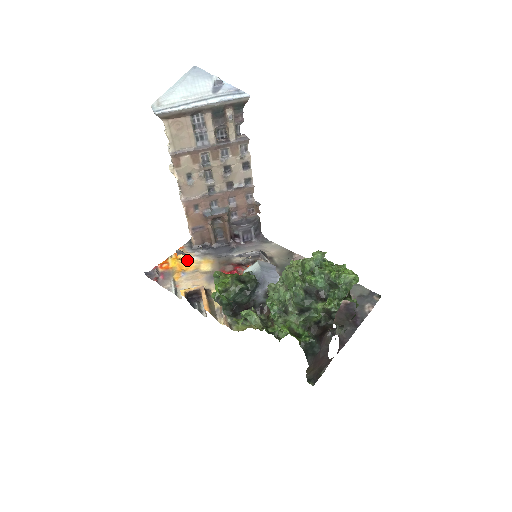
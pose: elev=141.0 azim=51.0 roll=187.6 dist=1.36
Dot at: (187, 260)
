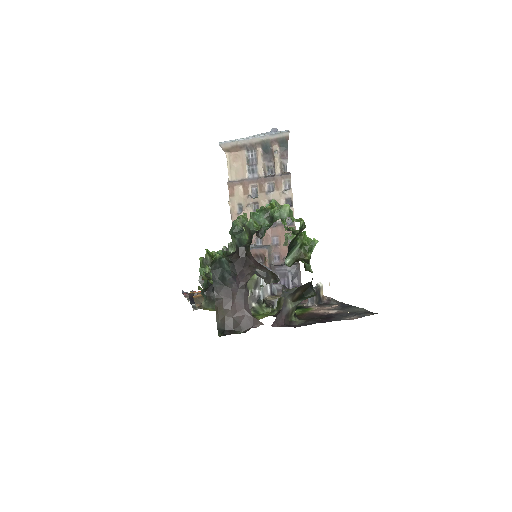
Dot at: occluded
